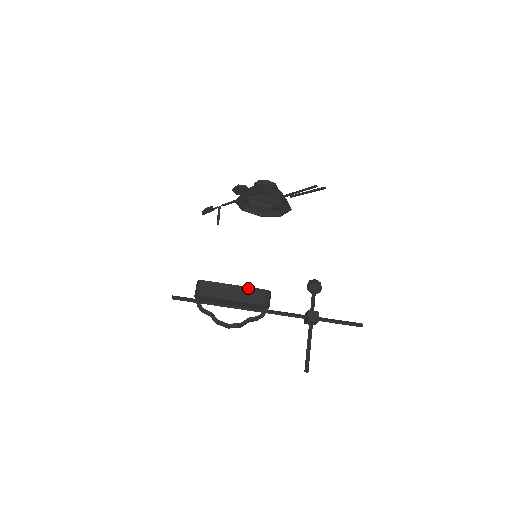
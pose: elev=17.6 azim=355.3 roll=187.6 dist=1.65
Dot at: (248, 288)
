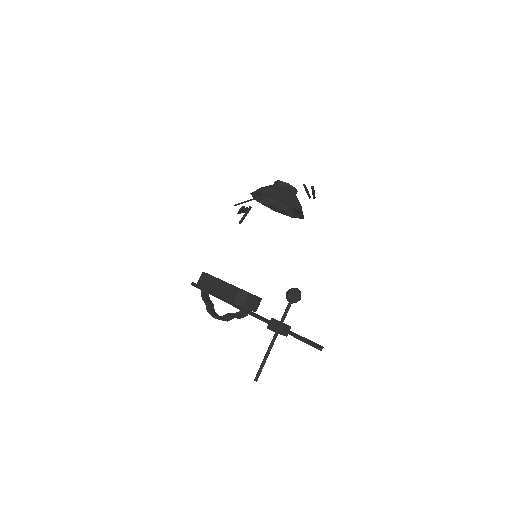
Dot at: (229, 284)
